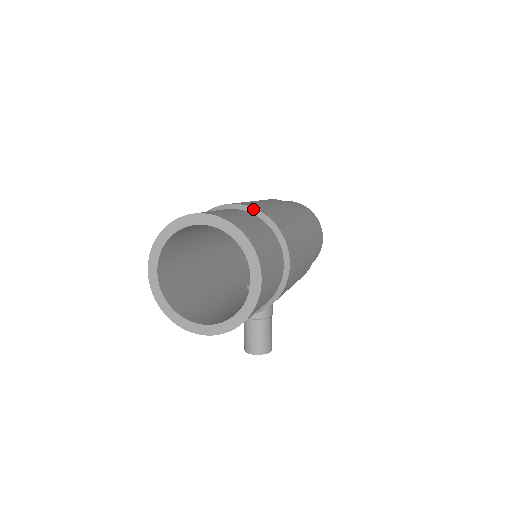
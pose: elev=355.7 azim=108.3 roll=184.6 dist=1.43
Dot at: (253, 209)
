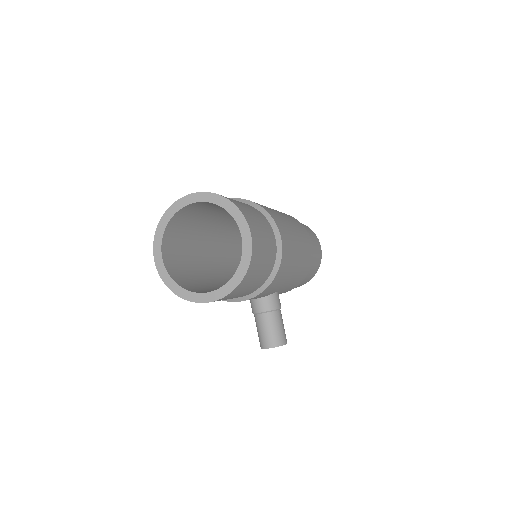
Dot at: (241, 199)
